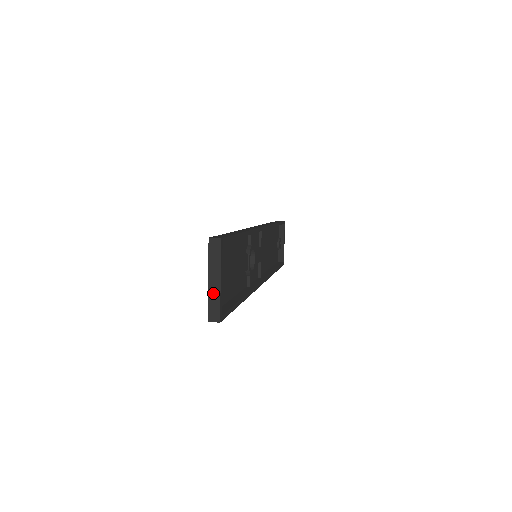
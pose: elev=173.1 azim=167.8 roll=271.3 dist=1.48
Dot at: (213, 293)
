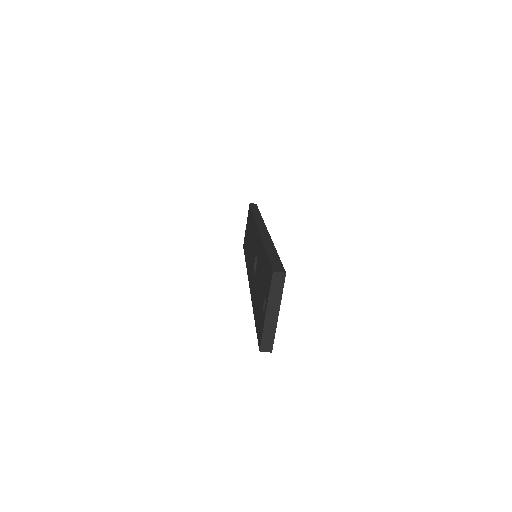
Dot at: (269, 325)
